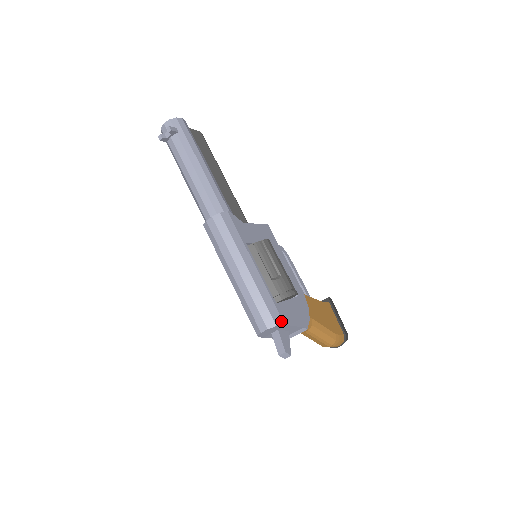
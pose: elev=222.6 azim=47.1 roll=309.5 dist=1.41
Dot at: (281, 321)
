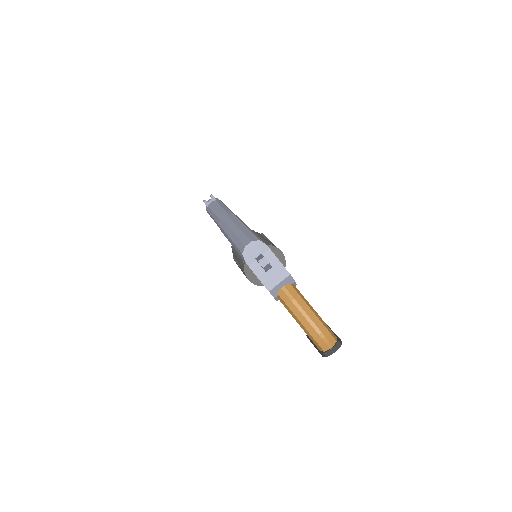
Dot at: (264, 243)
